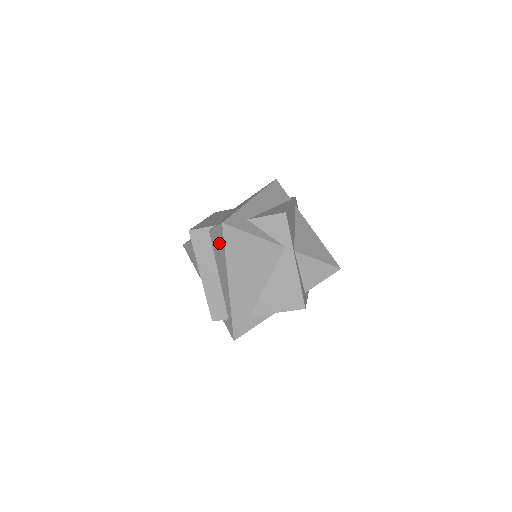
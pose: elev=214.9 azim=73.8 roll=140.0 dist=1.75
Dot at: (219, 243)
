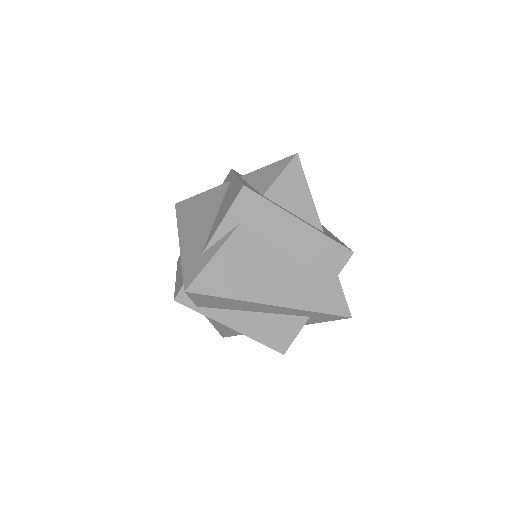
Dot at: occluded
